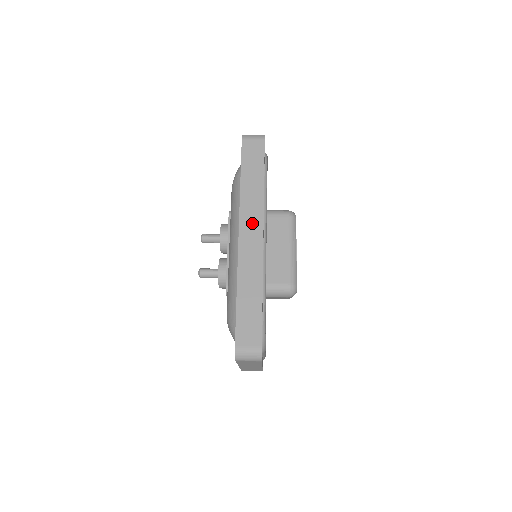
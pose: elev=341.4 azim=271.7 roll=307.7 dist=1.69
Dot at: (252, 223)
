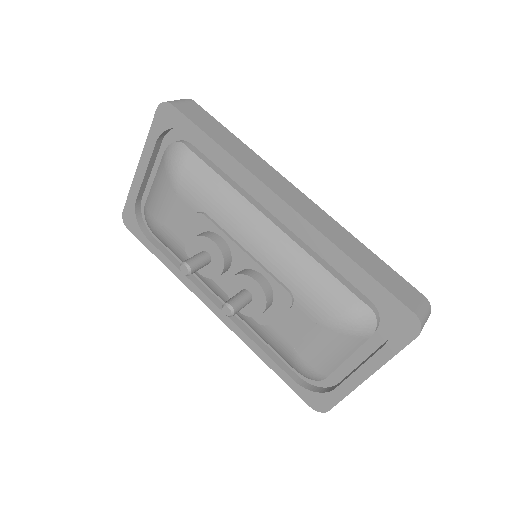
Dot at: (281, 185)
